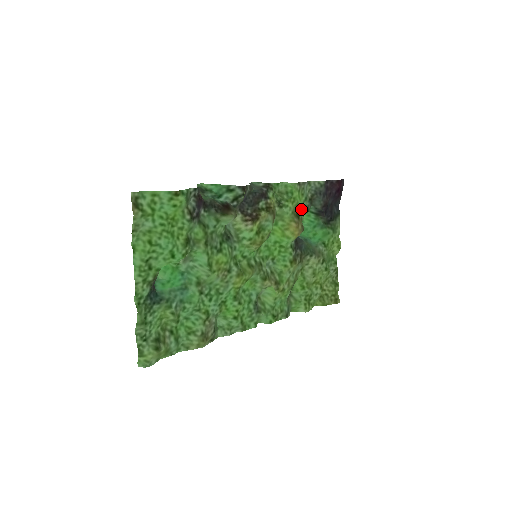
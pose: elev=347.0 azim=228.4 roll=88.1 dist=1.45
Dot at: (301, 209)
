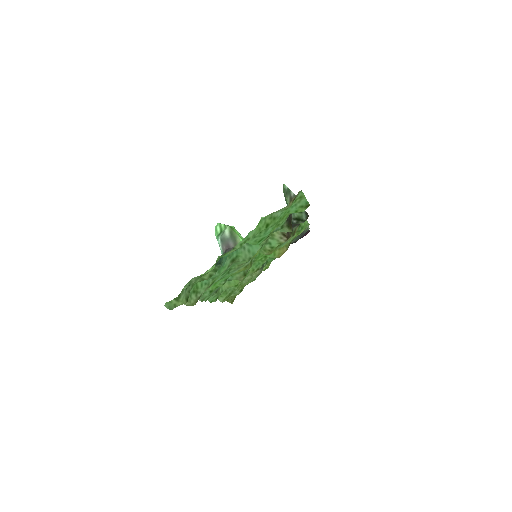
Dot at: occluded
